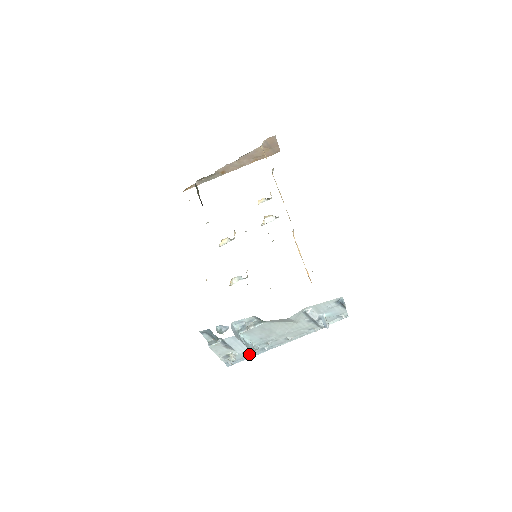
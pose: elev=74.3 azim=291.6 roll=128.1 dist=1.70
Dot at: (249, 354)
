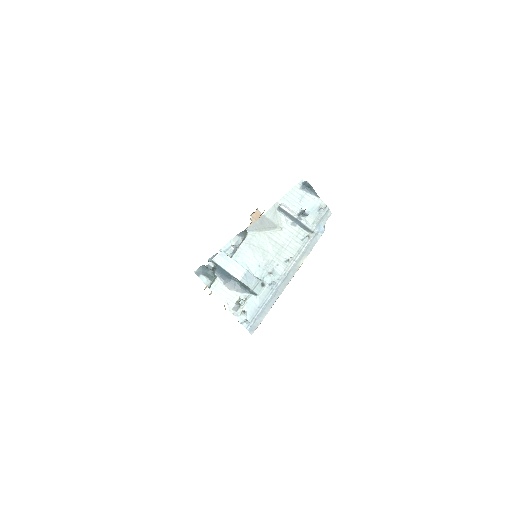
Dot at: (260, 299)
